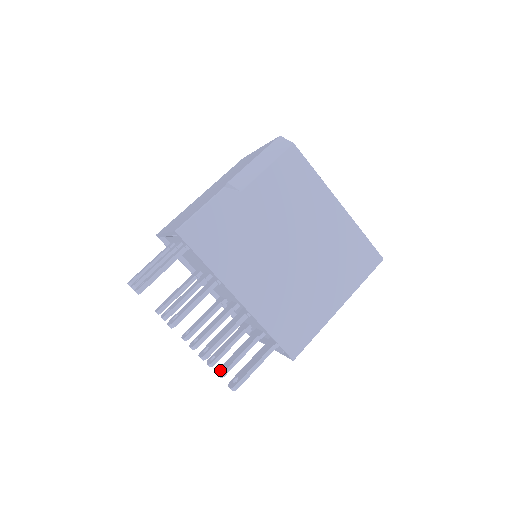
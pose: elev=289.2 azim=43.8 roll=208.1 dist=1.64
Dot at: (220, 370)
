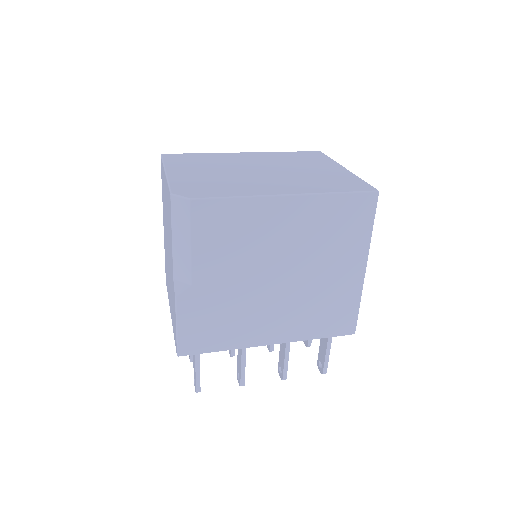
Dot at: occluded
